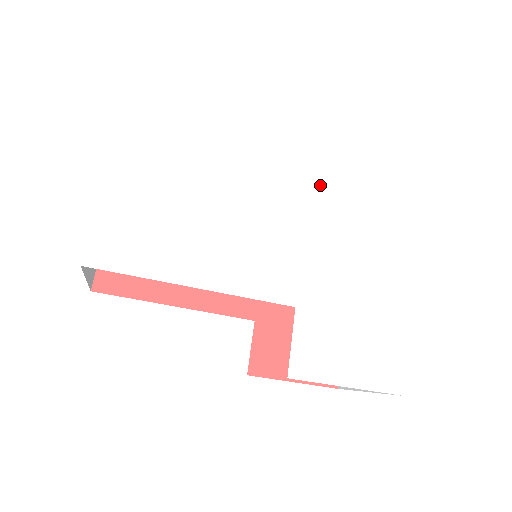
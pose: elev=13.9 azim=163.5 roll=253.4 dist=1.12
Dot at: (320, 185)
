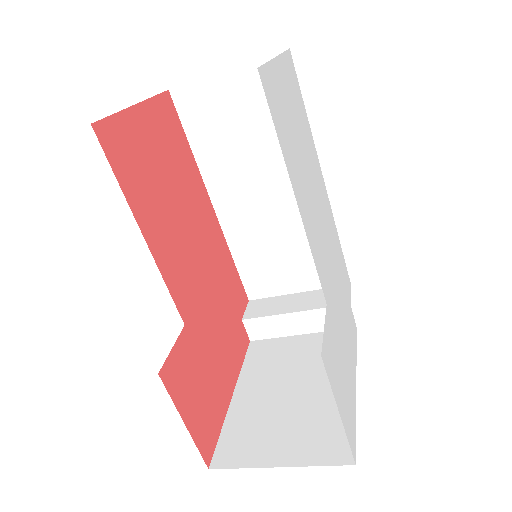
Dot at: (336, 245)
